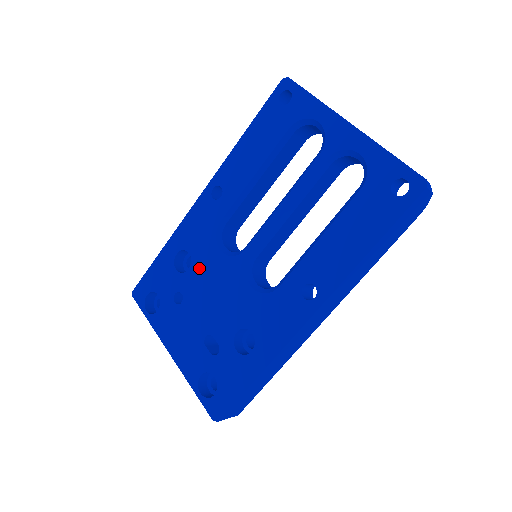
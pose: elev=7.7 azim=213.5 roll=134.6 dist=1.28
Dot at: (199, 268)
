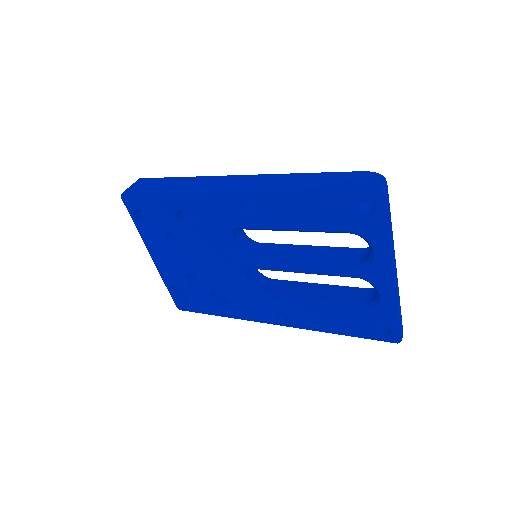
Dot at: (201, 237)
